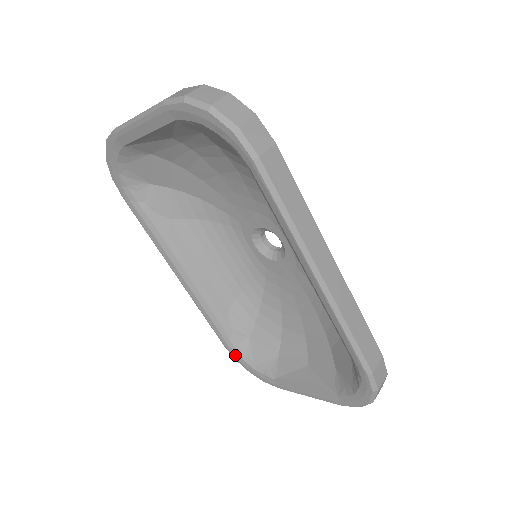
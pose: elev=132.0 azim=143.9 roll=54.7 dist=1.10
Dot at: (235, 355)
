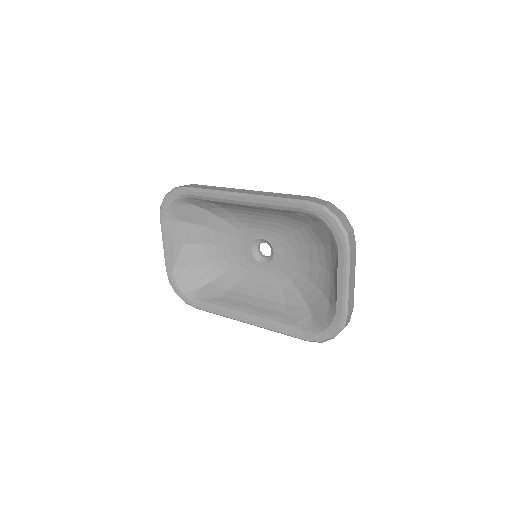
Dot at: (314, 337)
